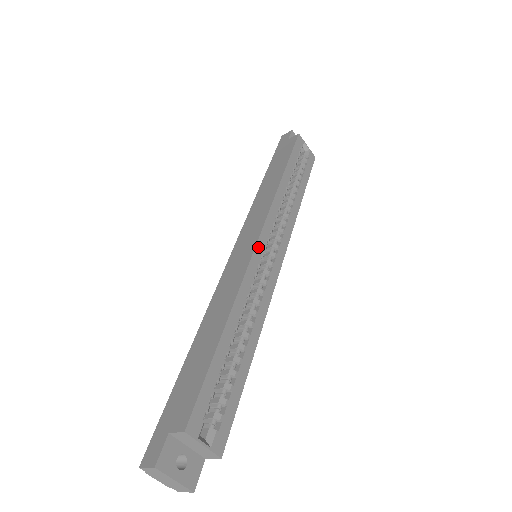
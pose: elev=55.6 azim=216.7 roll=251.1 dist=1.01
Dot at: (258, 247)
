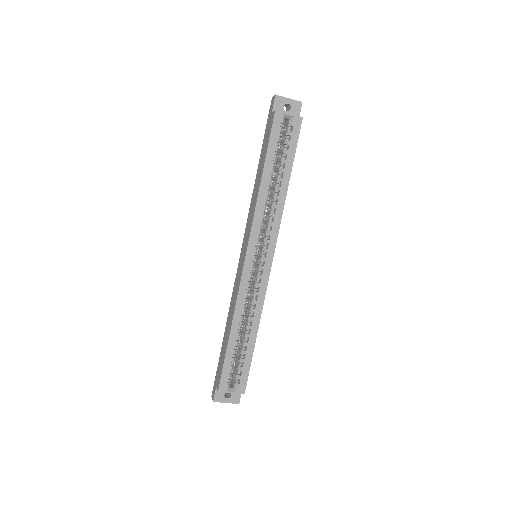
Dot at: (246, 264)
